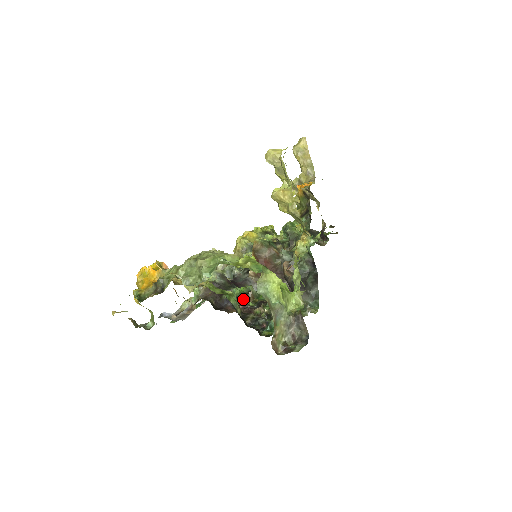
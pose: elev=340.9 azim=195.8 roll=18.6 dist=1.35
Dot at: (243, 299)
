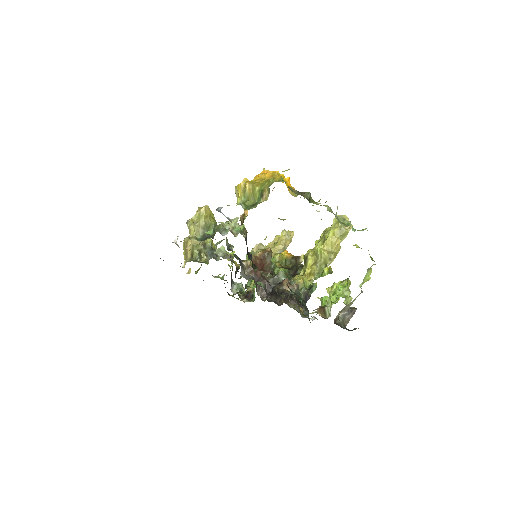
Dot at: occluded
